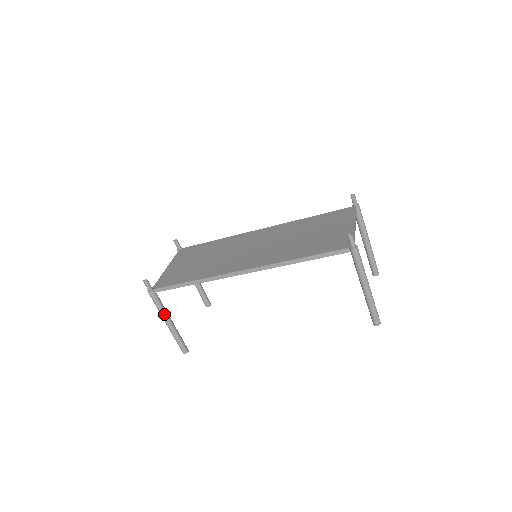
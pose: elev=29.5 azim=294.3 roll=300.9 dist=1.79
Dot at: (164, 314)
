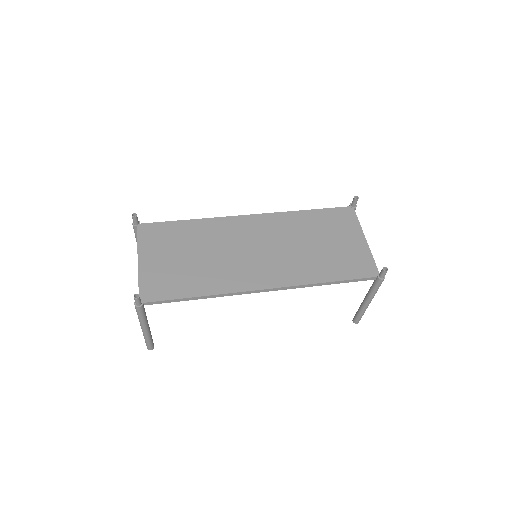
Dot at: (146, 323)
